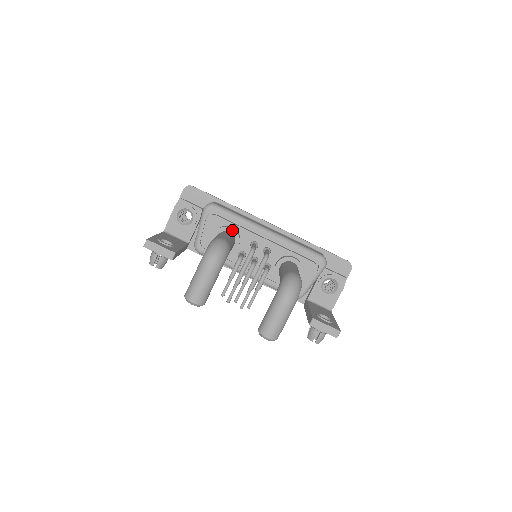
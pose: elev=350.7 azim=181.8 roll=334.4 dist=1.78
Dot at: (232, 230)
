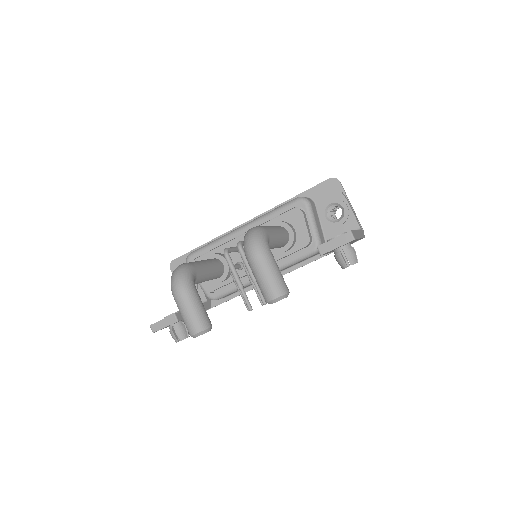
Dot at: (211, 256)
